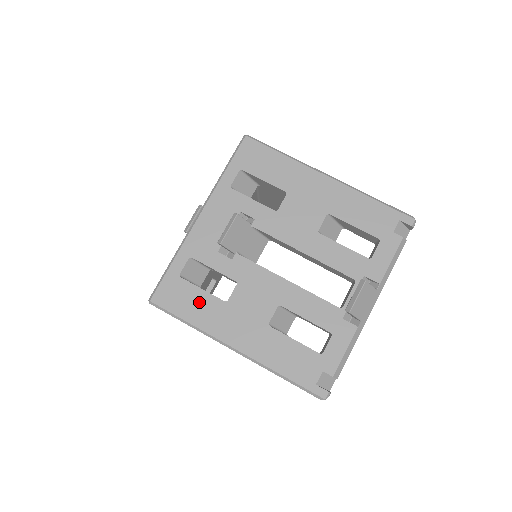
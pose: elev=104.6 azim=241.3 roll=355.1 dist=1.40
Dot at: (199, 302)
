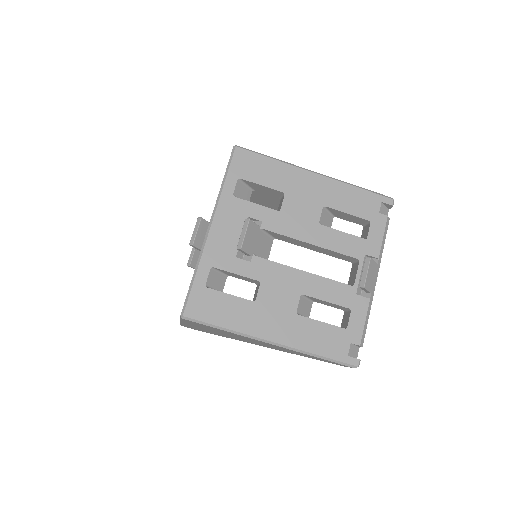
Dot at: (230, 307)
